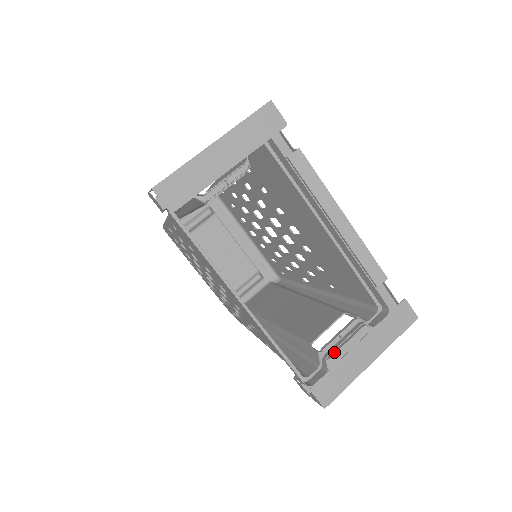
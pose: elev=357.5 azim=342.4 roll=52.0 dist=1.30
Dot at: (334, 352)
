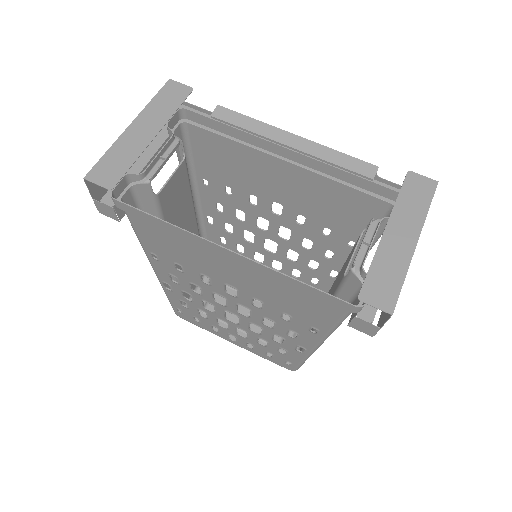
Dot at: occluded
